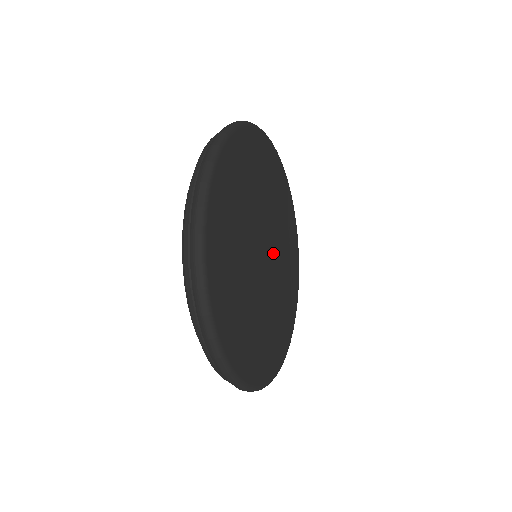
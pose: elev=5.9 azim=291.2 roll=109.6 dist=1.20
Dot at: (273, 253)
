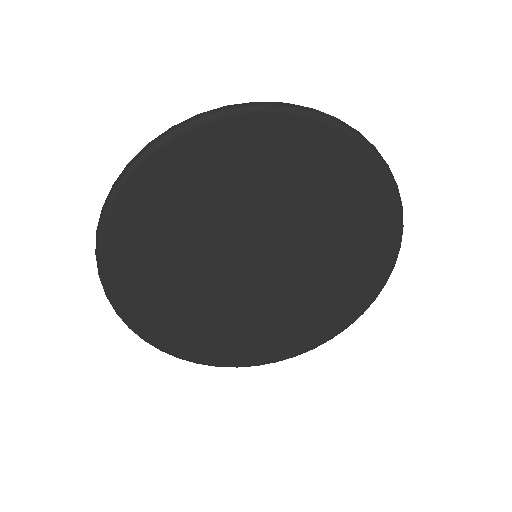
Dot at: (287, 249)
